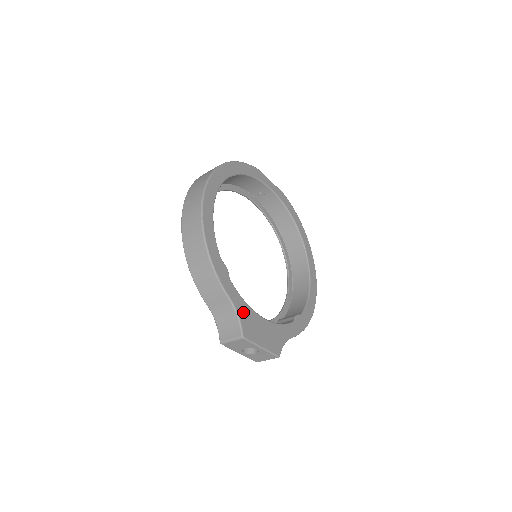
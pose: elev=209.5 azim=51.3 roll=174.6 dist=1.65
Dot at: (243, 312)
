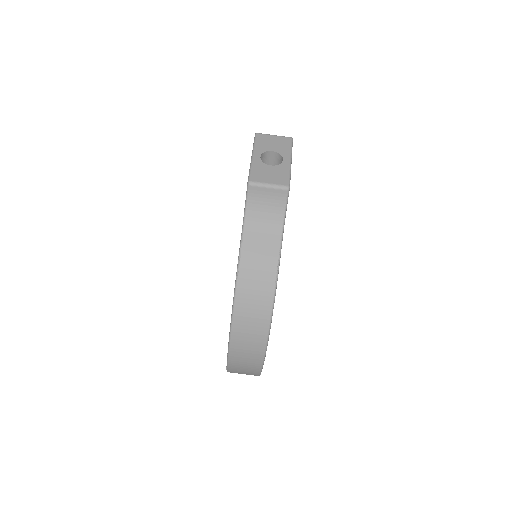
Dot at: occluded
